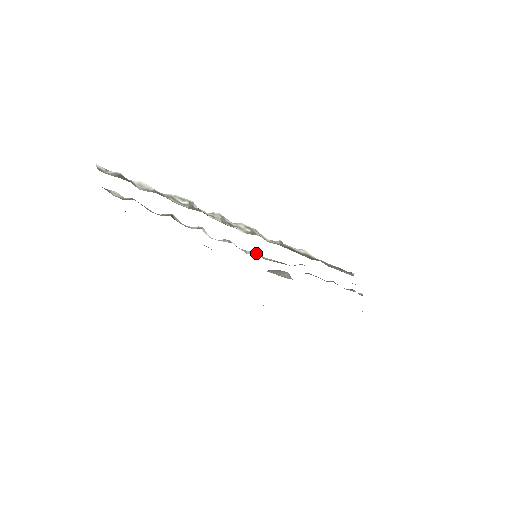
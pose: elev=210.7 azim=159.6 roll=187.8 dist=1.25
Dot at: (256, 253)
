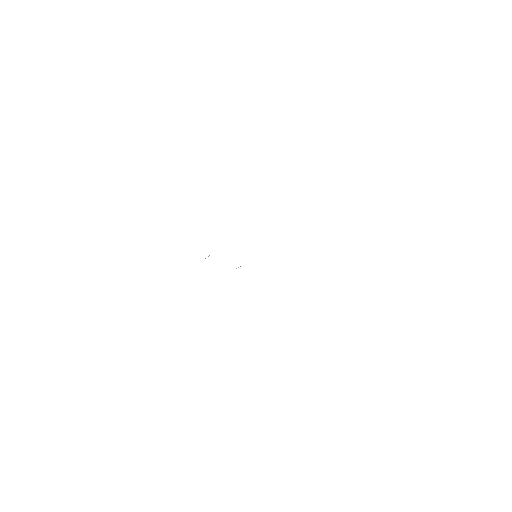
Dot at: occluded
